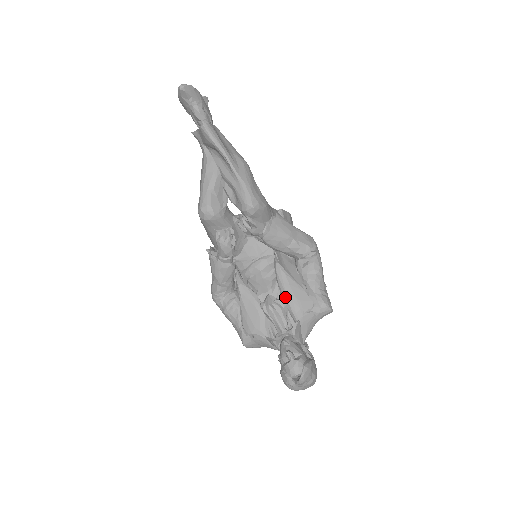
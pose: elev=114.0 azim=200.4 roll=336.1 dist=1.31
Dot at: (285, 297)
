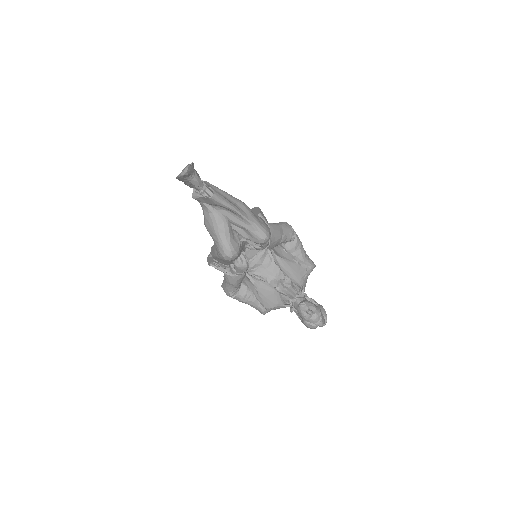
Dot at: (290, 276)
